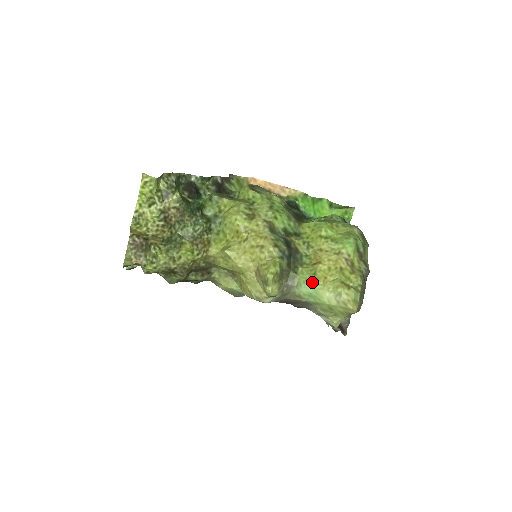
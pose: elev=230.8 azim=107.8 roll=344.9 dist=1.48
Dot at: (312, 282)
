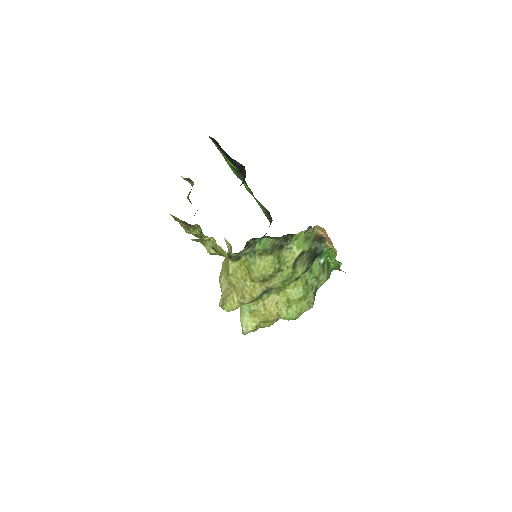
Dot at: (248, 311)
